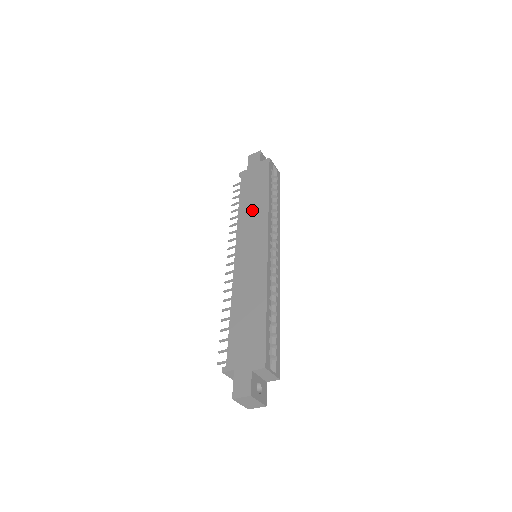
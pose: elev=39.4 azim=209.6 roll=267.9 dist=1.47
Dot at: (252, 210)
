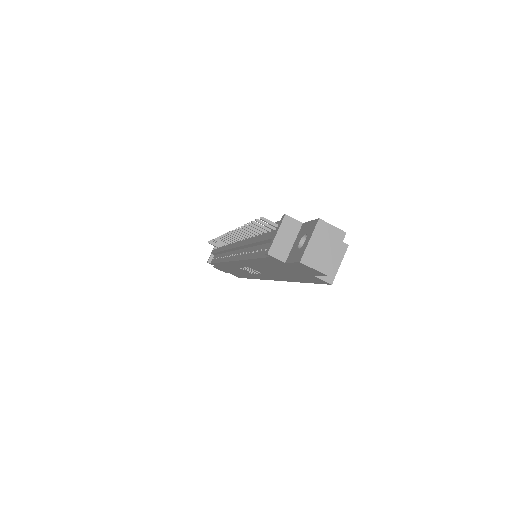
Dot at: occluded
